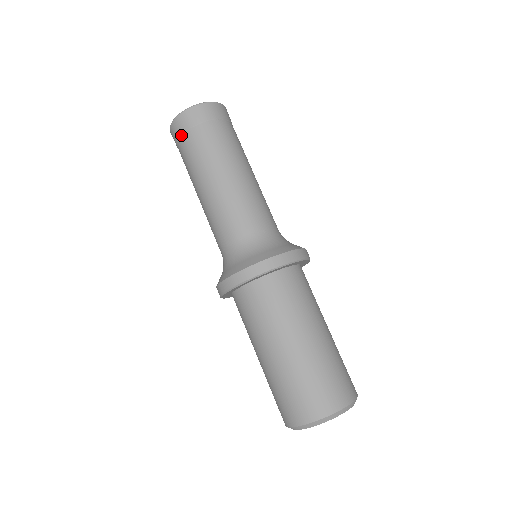
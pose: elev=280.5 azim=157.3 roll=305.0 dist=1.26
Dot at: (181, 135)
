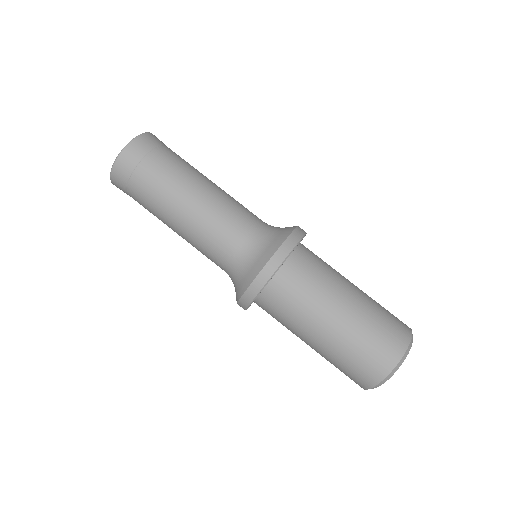
Dot at: occluded
